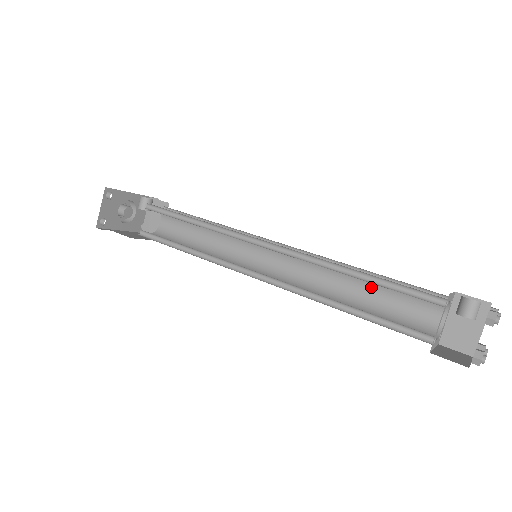
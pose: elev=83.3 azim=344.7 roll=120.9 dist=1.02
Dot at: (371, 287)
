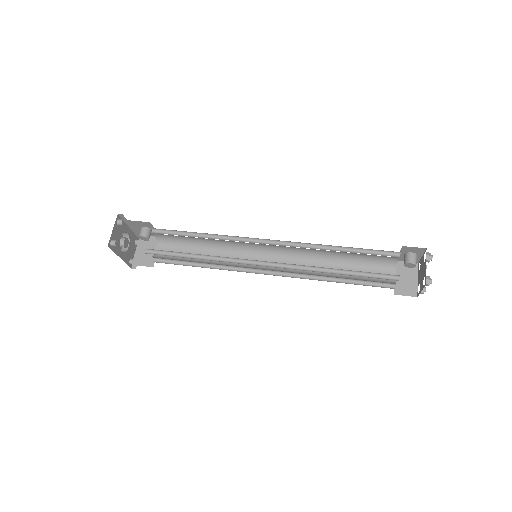
Dot at: (344, 266)
